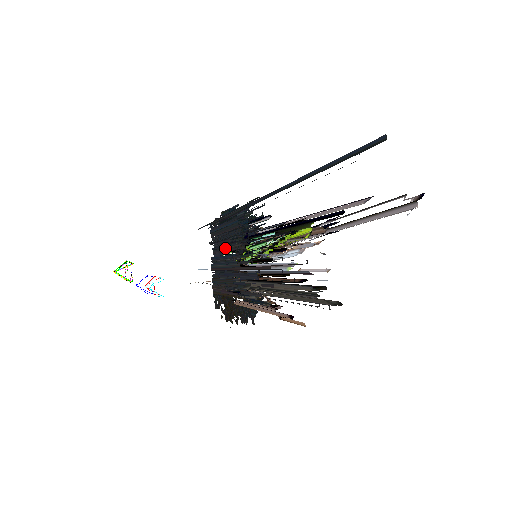
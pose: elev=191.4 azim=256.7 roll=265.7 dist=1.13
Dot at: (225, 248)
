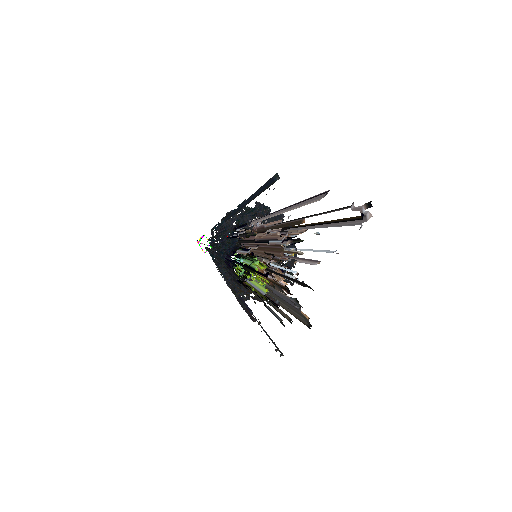
Dot at: occluded
